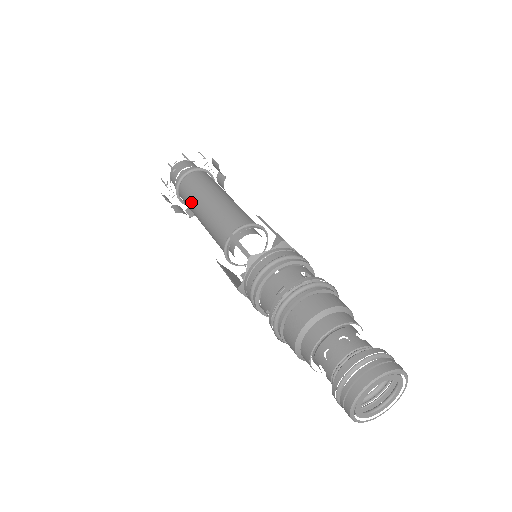
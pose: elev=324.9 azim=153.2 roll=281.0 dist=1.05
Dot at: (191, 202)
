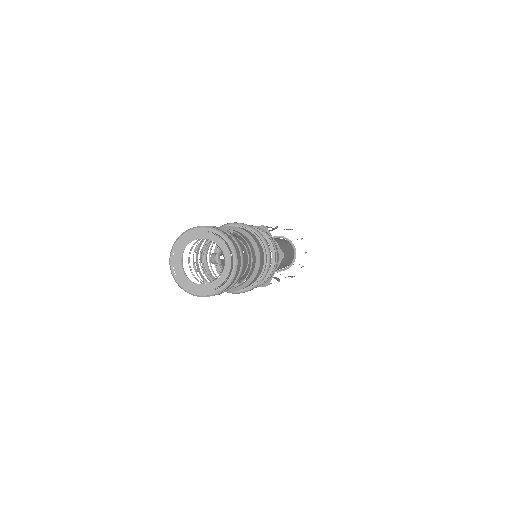
Dot at: occluded
